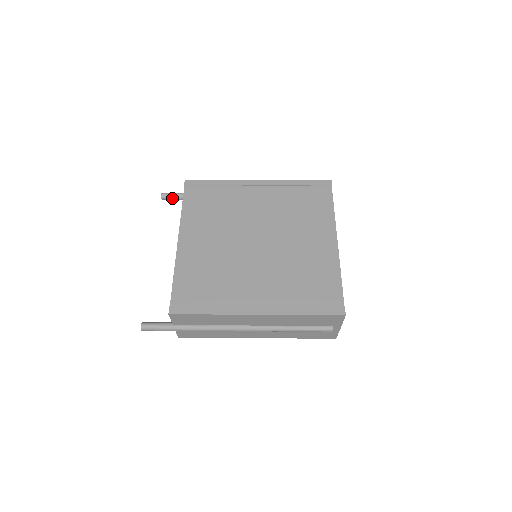
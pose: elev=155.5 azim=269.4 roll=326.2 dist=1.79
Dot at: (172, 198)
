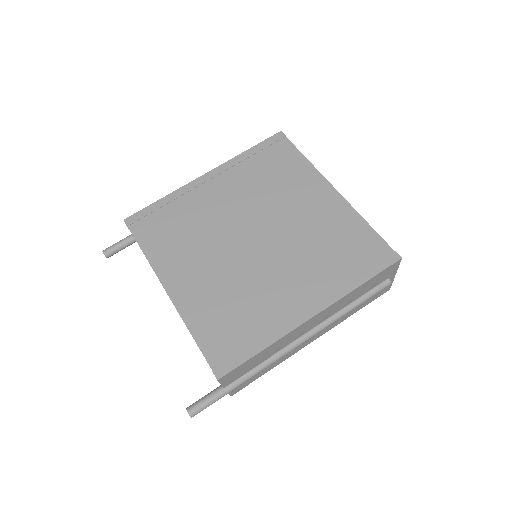
Dot at: (118, 250)
